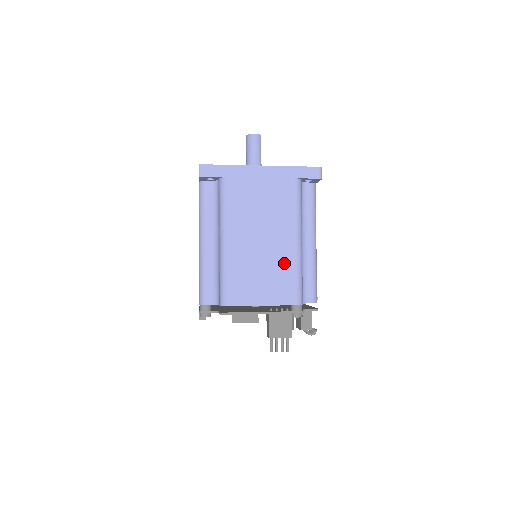
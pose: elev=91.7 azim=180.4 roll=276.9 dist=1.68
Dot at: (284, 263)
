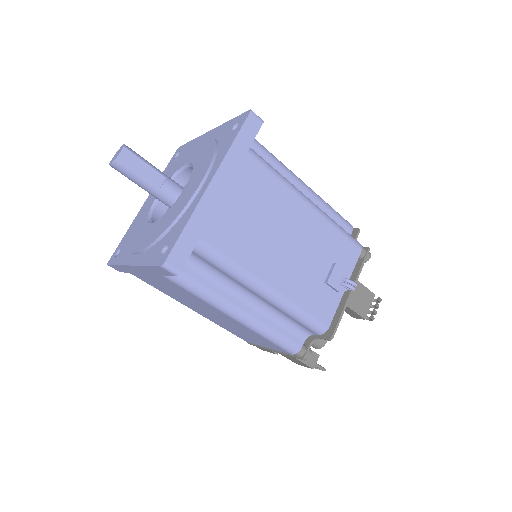
Dot at: (245, 329)
